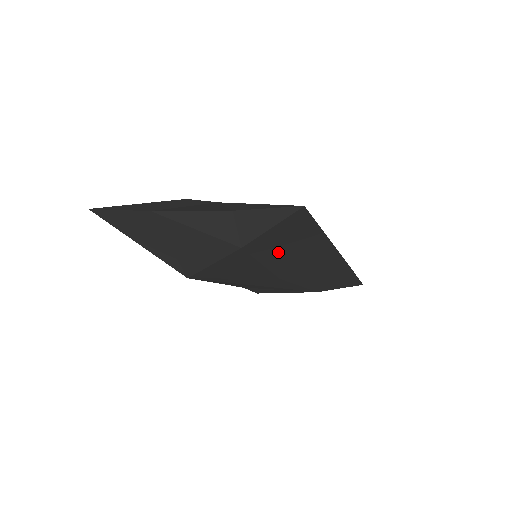
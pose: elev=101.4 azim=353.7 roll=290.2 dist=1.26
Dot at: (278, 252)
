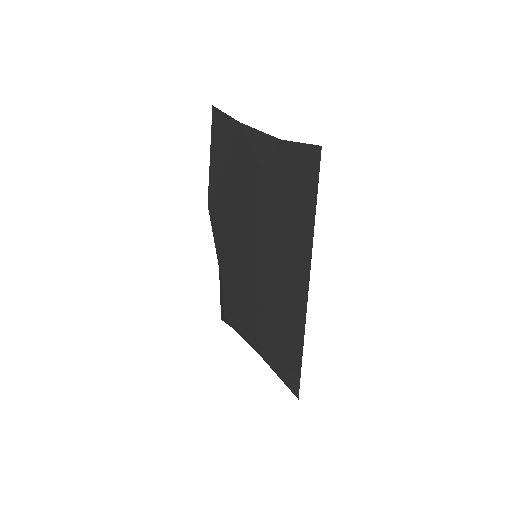
Dot at: (276, 211)
